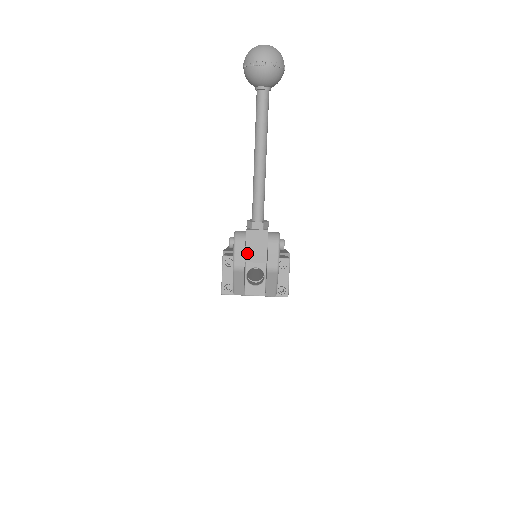
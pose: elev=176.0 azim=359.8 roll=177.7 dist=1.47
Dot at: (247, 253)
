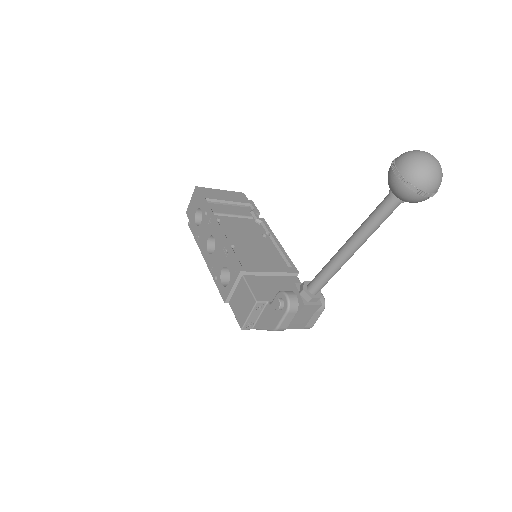
Dot at: (293, 319)
